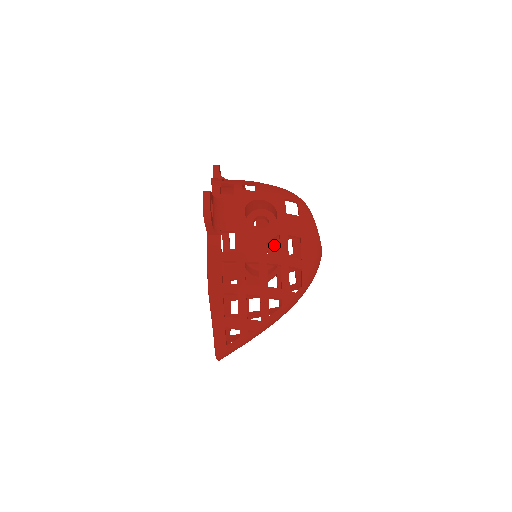
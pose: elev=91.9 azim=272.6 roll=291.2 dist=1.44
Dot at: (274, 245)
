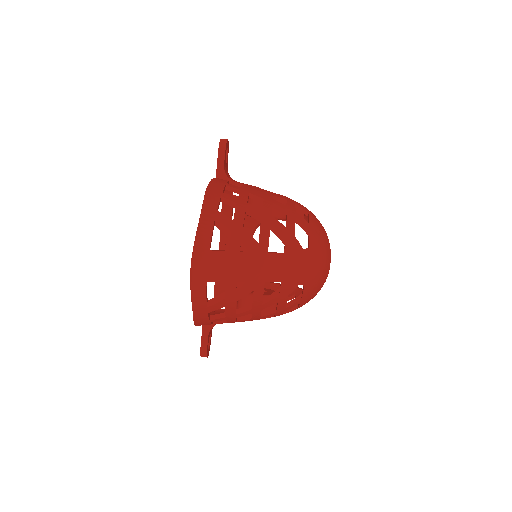
Dot at: occluded
